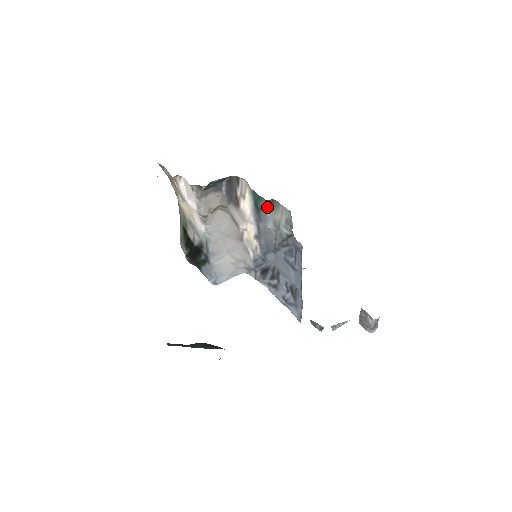
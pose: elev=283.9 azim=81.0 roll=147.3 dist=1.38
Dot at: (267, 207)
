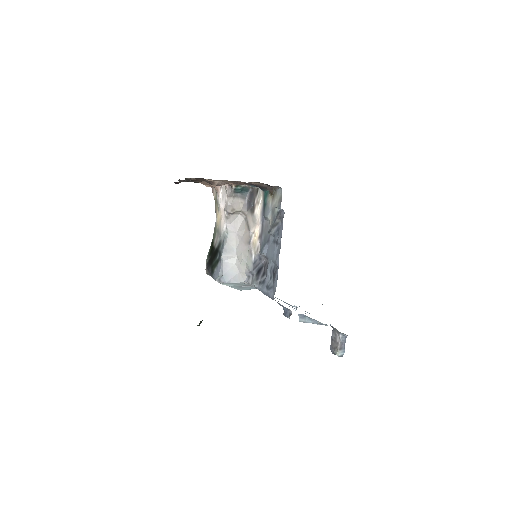
Dot at: (270, 199)
